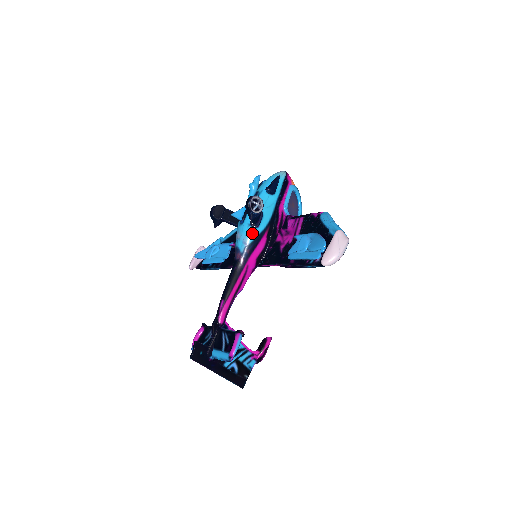
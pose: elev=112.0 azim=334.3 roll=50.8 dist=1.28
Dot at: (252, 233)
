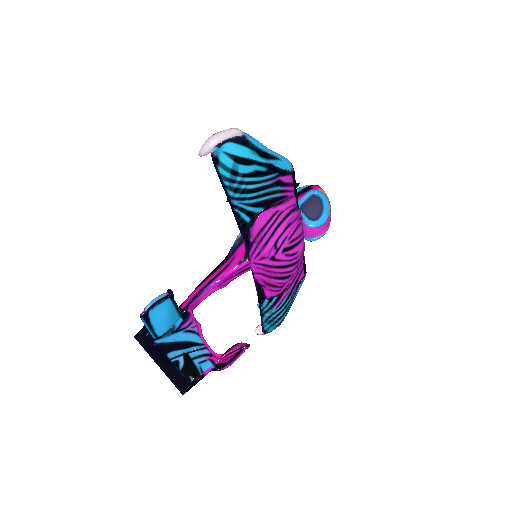
Dot at: occluded
